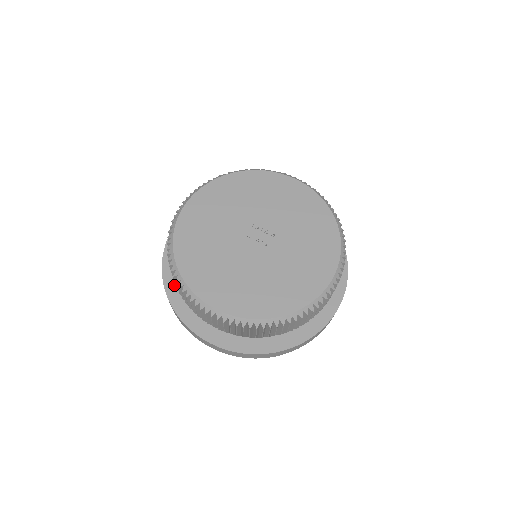
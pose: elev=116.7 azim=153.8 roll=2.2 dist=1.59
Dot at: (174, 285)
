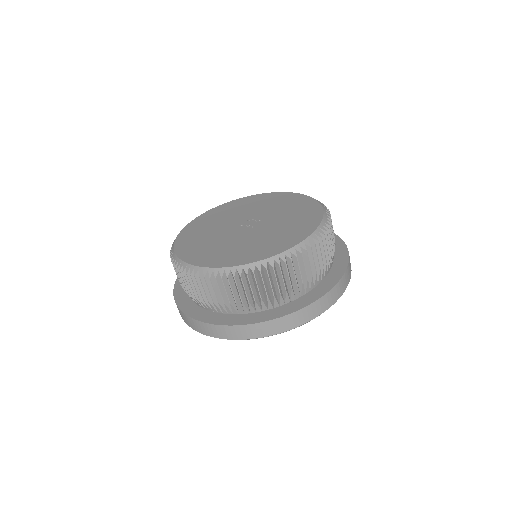
Dot at: occluded
